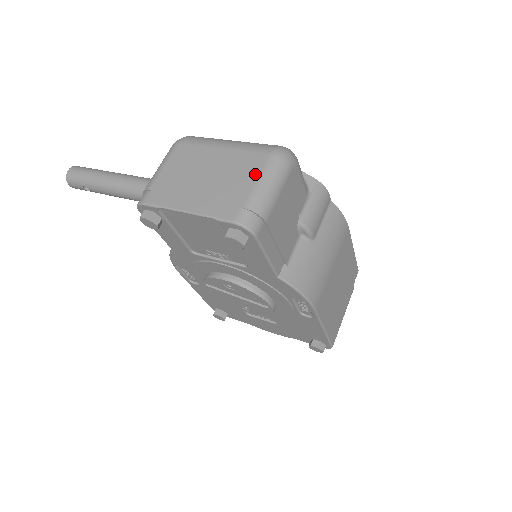
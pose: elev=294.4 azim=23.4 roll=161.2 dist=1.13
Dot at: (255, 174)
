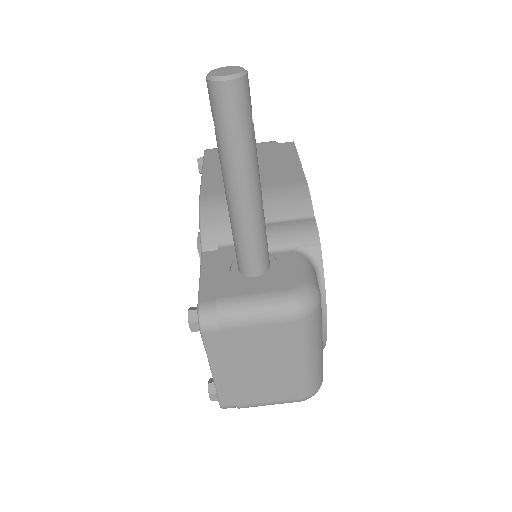
Dot at: (275, 399)
